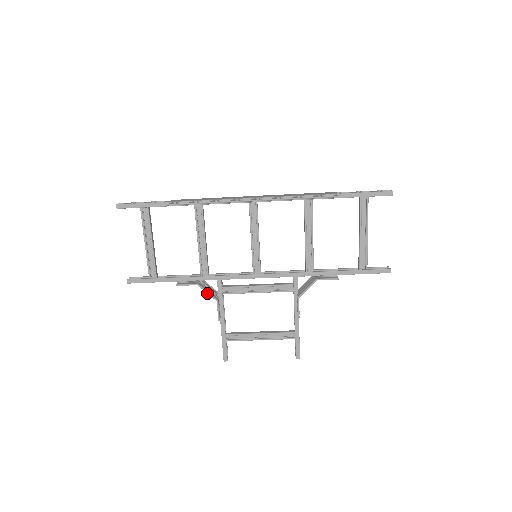
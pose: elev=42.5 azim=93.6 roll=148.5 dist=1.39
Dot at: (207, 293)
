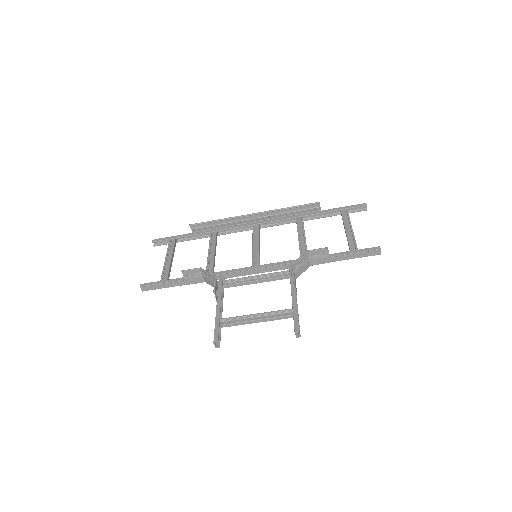
Dot at: (207, 273)
